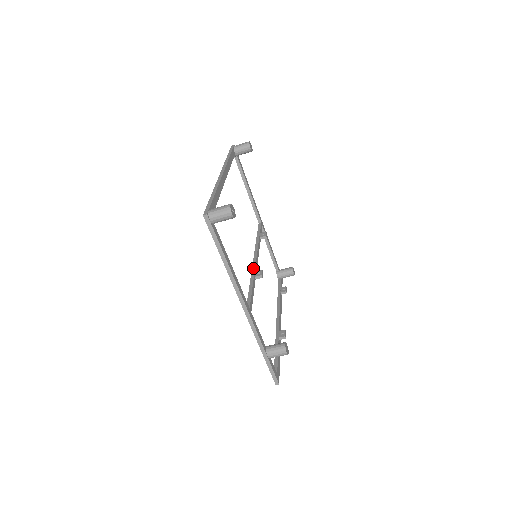
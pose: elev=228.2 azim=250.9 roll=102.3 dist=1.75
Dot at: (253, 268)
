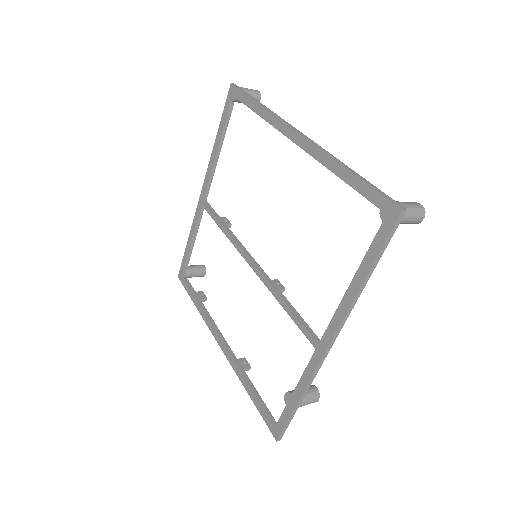
Dot at: (265, 275)
